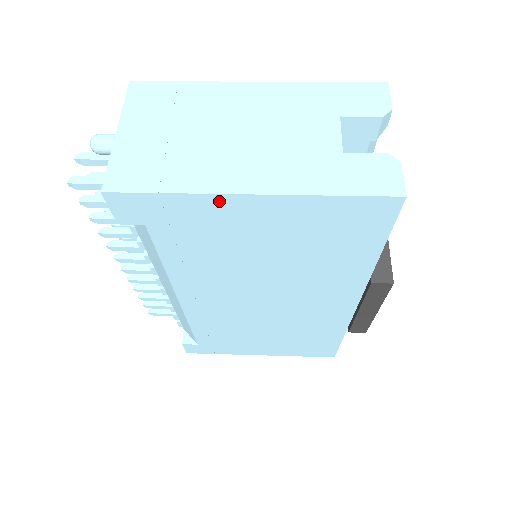
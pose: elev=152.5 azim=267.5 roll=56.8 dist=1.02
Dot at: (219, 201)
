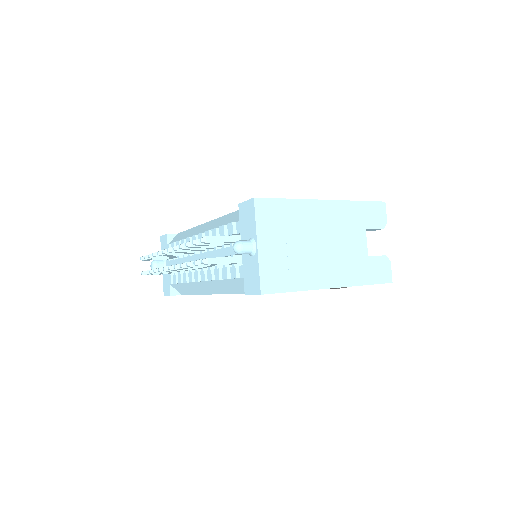
Dot at: occluded
